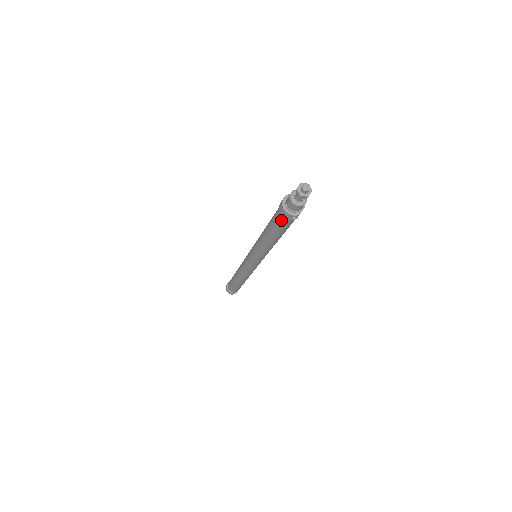
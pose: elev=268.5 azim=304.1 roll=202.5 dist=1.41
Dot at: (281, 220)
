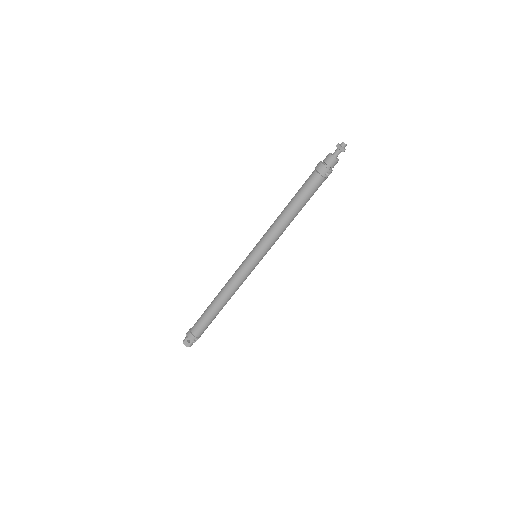
Dot at: (314, 179)
